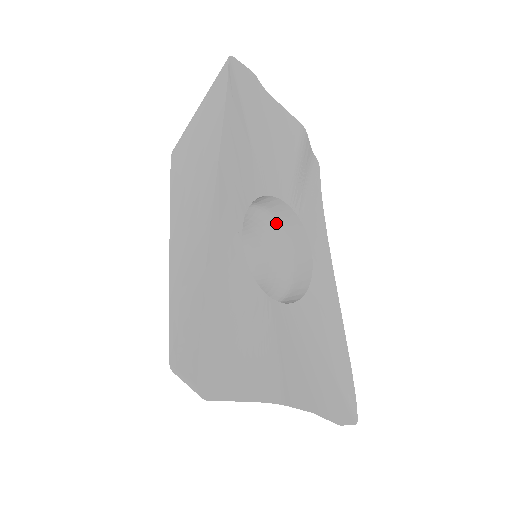
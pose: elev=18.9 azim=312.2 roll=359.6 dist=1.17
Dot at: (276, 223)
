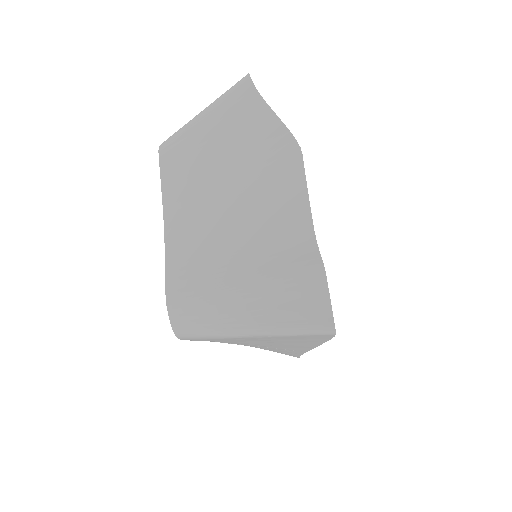
Dot at: occluded
